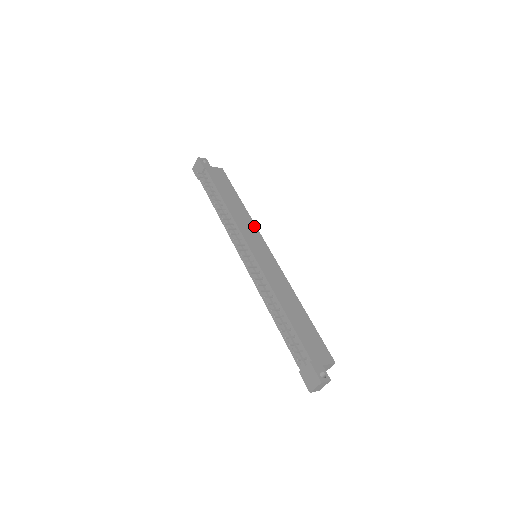
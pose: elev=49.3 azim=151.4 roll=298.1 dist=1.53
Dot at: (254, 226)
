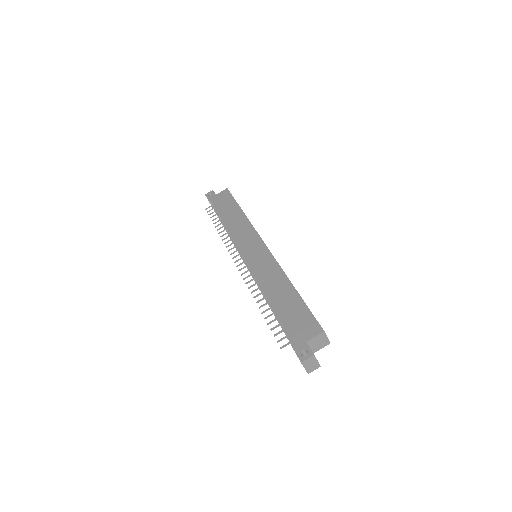
Dot at: (251, 228)
